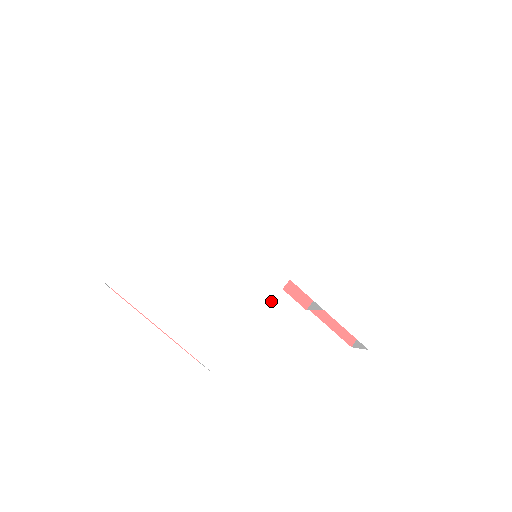
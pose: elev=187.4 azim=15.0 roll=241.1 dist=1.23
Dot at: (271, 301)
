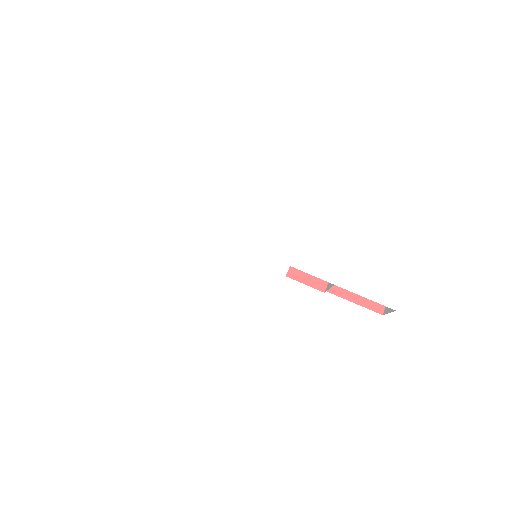
Dot at: (277, 293)
